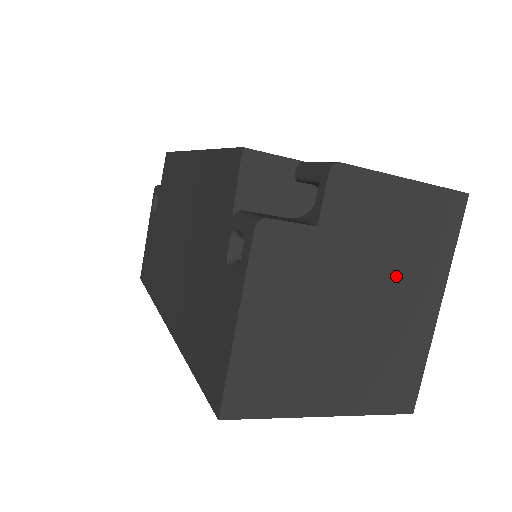
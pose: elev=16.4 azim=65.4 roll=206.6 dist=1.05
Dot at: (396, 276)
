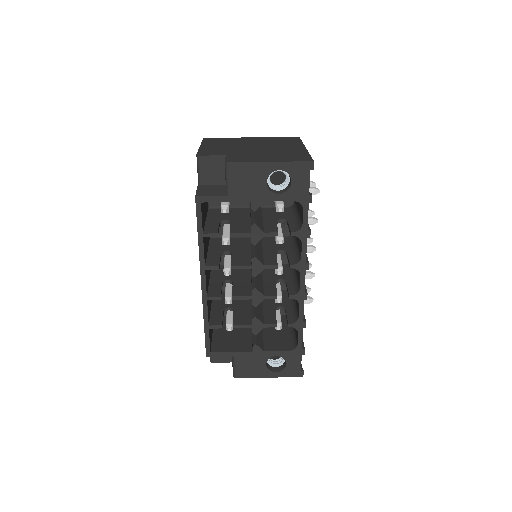
Dot at: occluded
